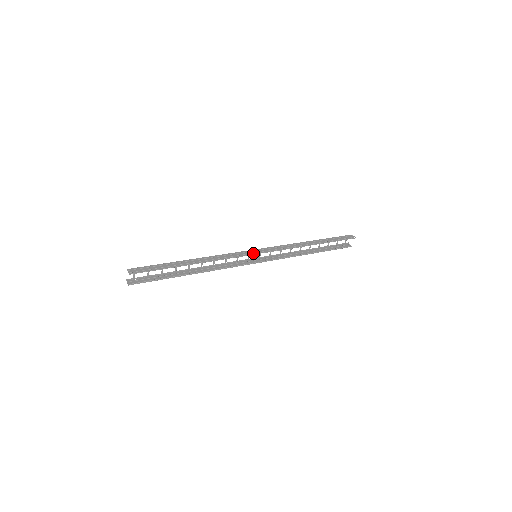
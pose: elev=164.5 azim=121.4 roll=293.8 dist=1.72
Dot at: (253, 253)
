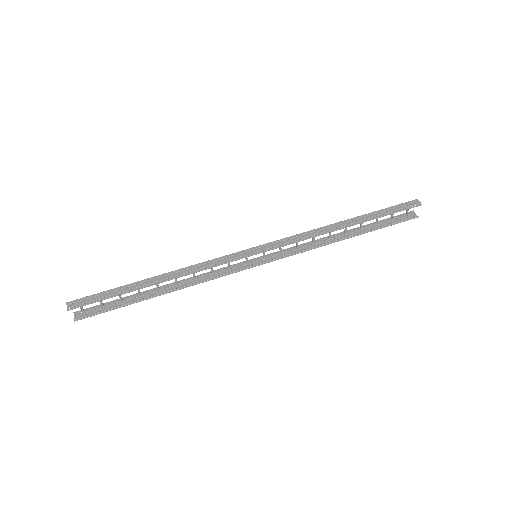
Dot at: (248, 254)
